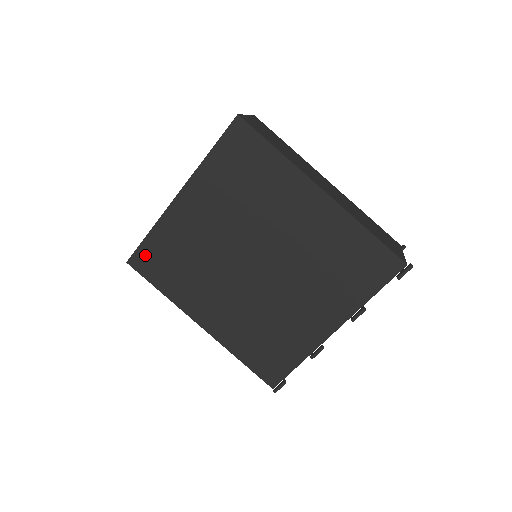
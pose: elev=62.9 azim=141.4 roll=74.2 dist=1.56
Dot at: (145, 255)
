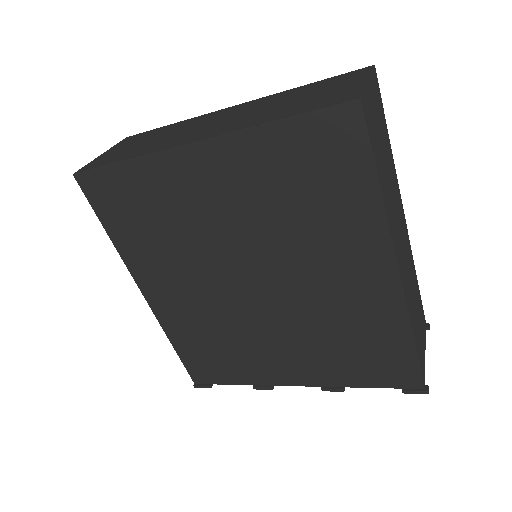
Dot at: (105, 183)
